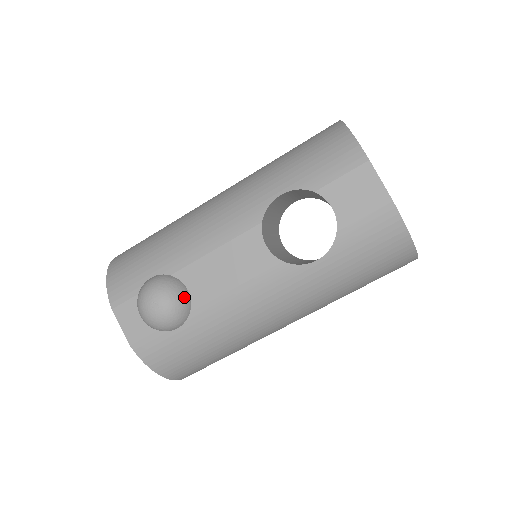
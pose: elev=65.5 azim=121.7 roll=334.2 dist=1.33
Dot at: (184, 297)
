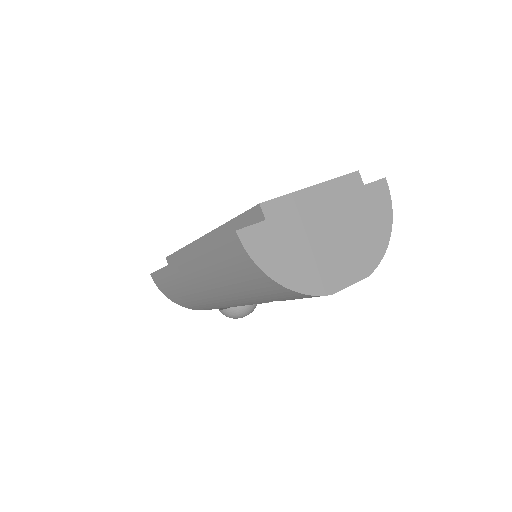
Dot at: occluded
